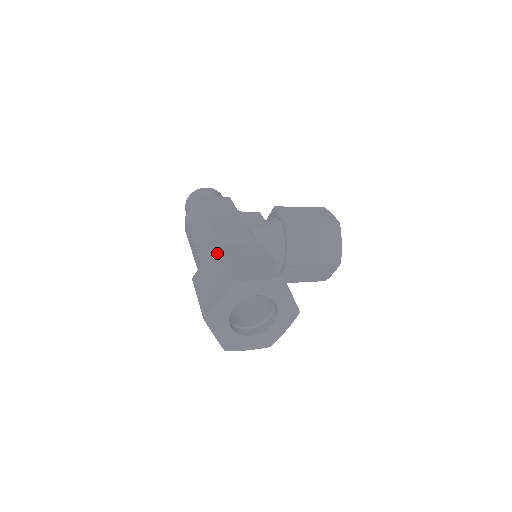
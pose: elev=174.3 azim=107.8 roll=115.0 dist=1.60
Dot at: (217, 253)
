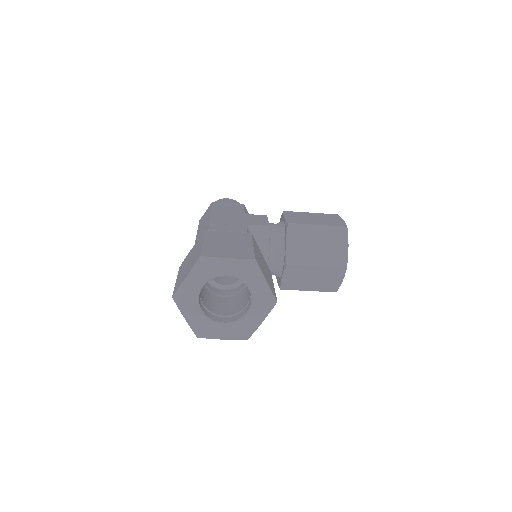
Dot at: (200, 238)
